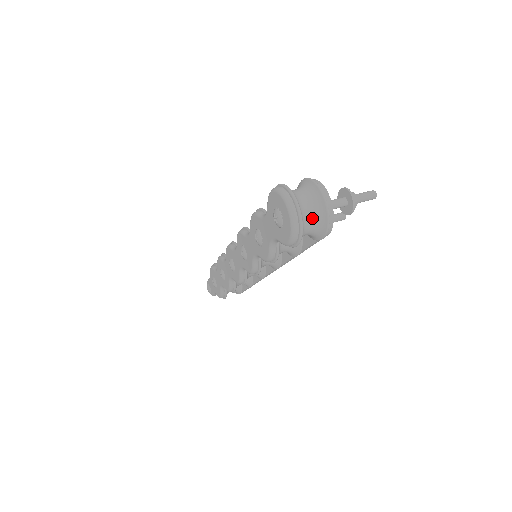
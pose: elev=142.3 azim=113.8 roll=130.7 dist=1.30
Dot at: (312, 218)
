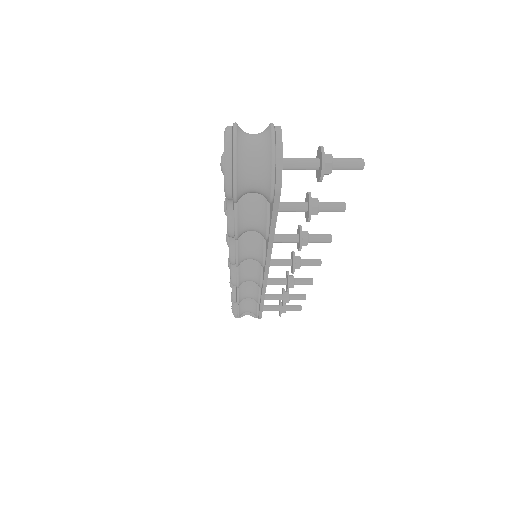
Dot at: (256, 163)
